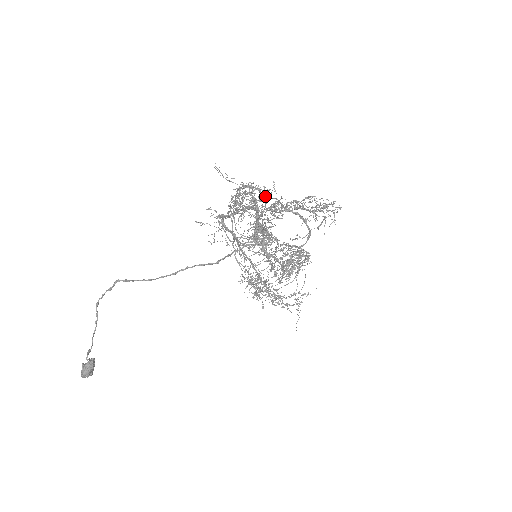
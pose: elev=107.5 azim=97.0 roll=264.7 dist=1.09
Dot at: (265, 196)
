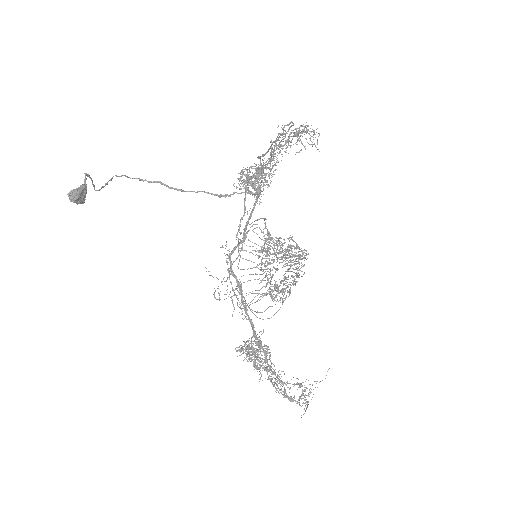
Dot at: (267, 180)
